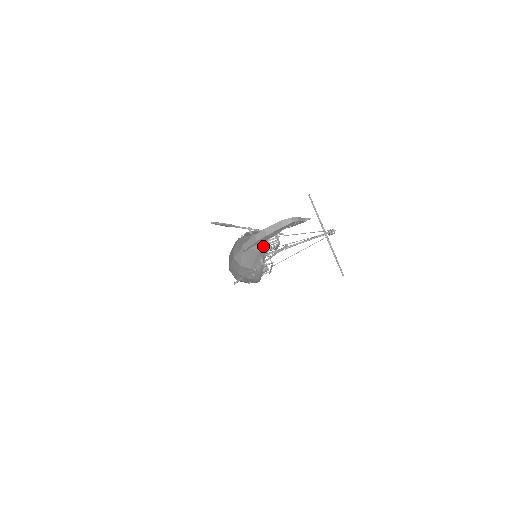
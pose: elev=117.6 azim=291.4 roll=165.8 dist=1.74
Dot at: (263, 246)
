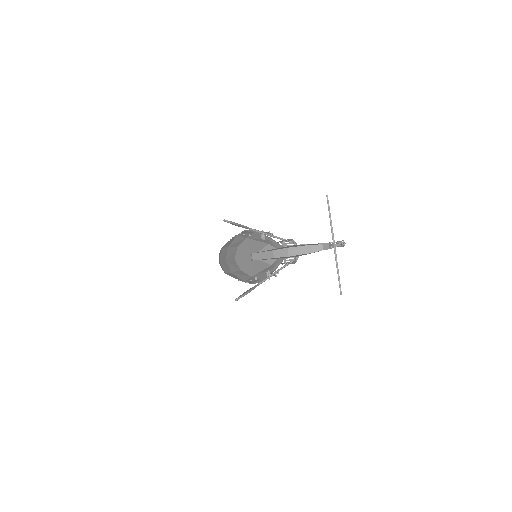
Dot at: (277, 262)
